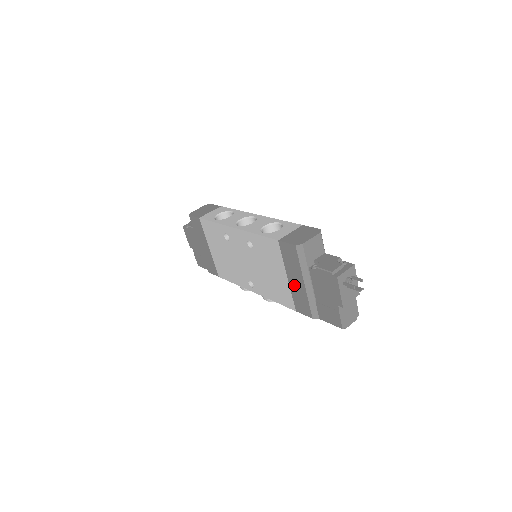
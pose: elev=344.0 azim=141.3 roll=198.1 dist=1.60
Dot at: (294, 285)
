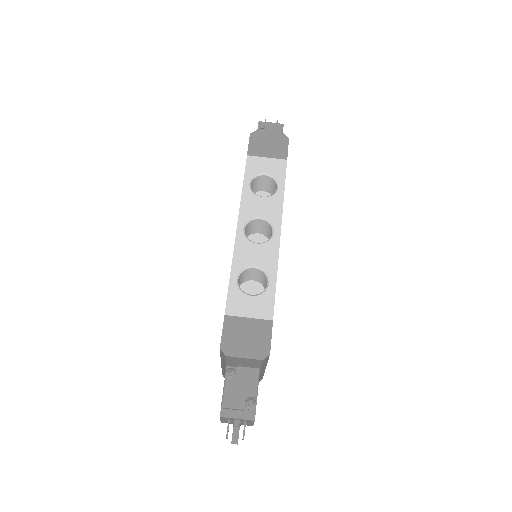
Dot at: occluded
